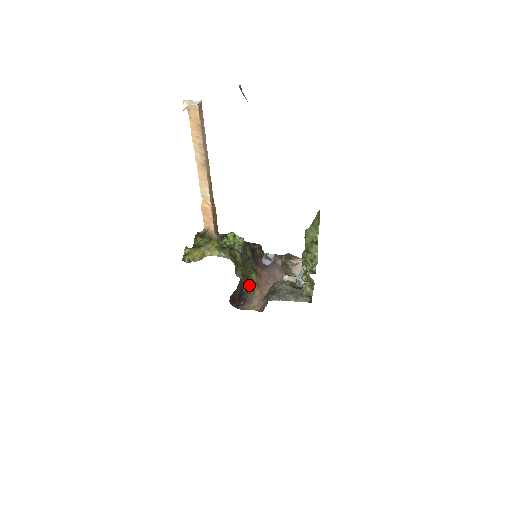
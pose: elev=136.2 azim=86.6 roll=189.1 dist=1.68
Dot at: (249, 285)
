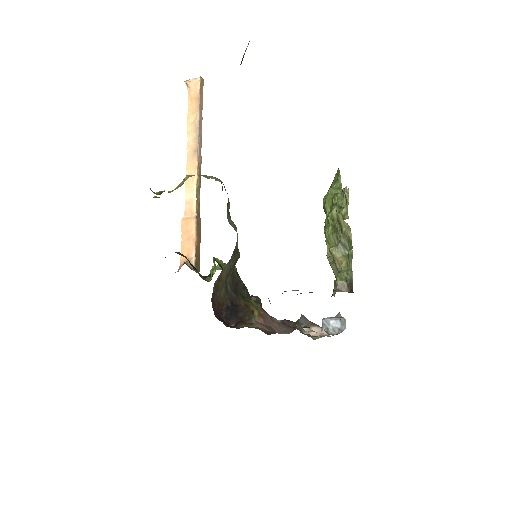
Dot at: (245, 303)
